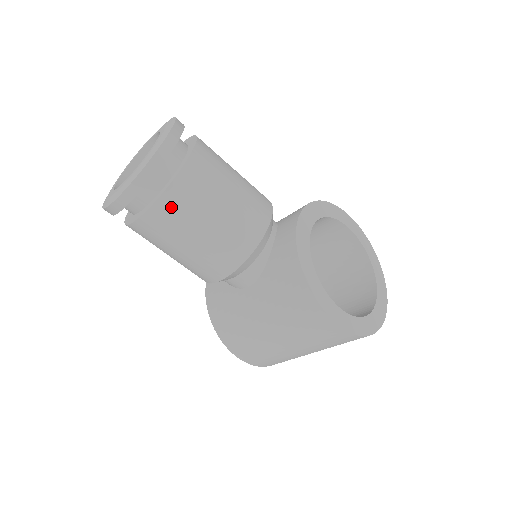
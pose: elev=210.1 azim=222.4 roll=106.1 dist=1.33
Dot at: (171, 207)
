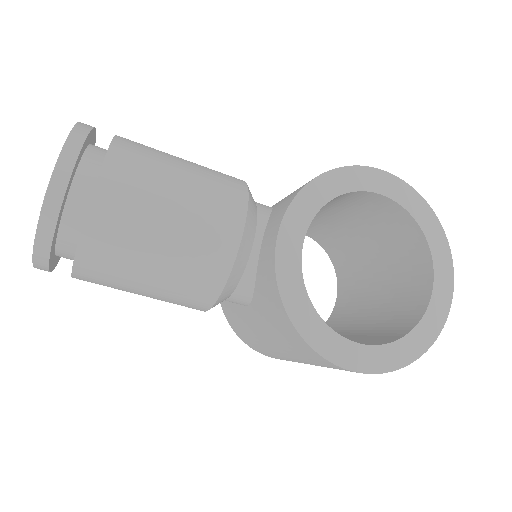
Dot at: (94, 266)
